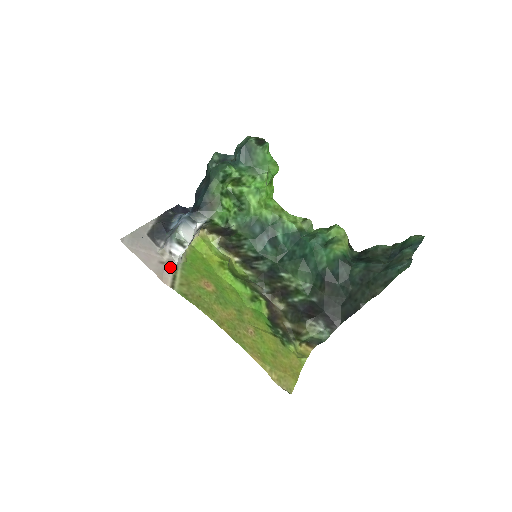
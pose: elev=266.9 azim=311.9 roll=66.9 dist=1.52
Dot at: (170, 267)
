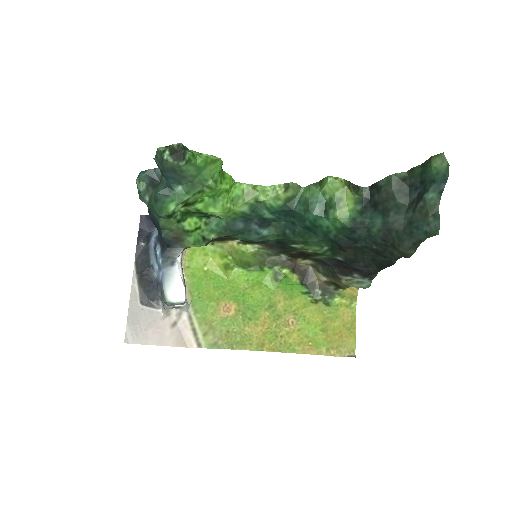
Dot at: (184, 322)
